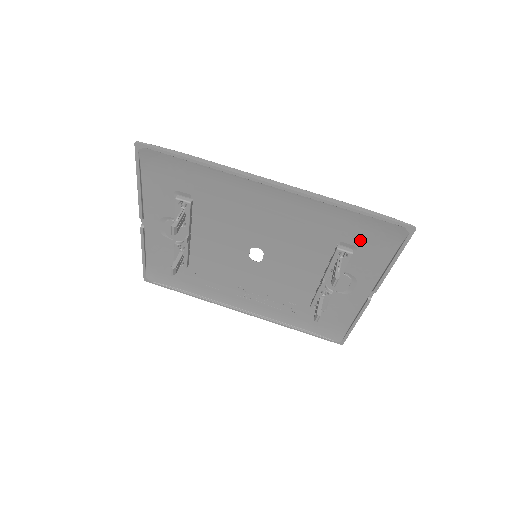
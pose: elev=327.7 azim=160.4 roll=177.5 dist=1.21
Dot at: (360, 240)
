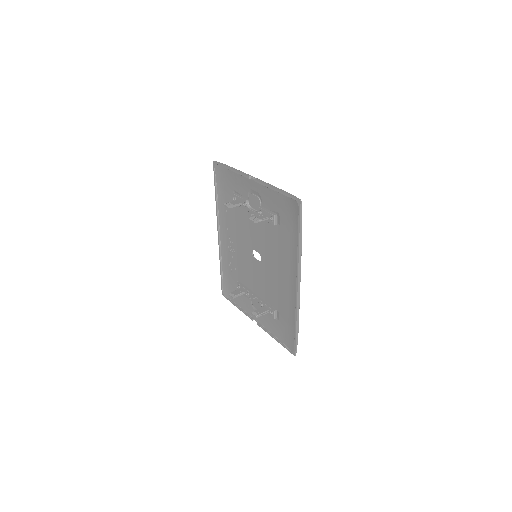
Dot at: (282, 324)
